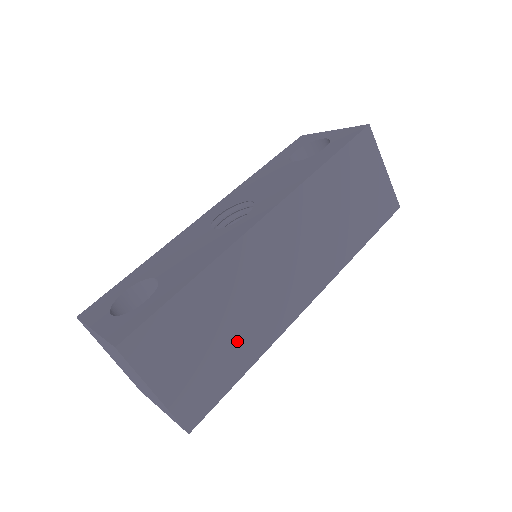
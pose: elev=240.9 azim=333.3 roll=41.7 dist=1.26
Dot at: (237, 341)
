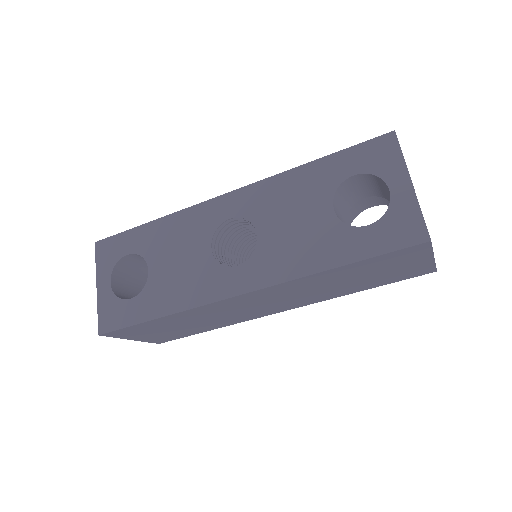
Dot at: (202, 326)
